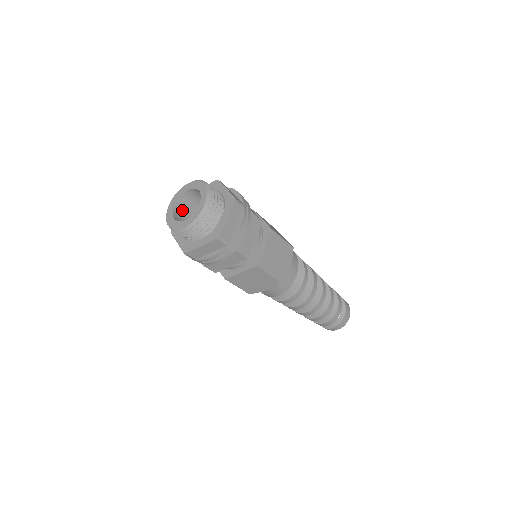
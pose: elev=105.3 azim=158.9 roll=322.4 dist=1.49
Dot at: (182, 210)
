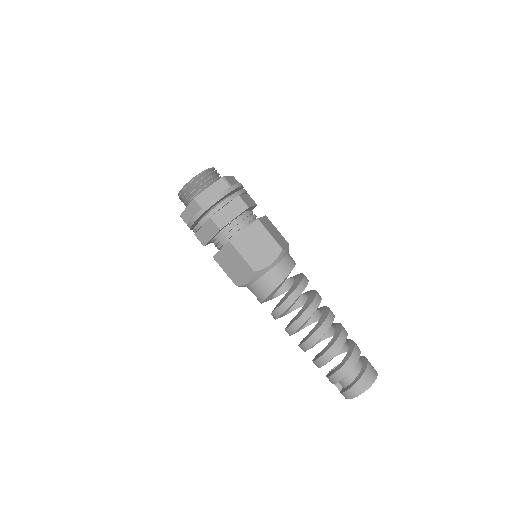
Dot at: occluded
